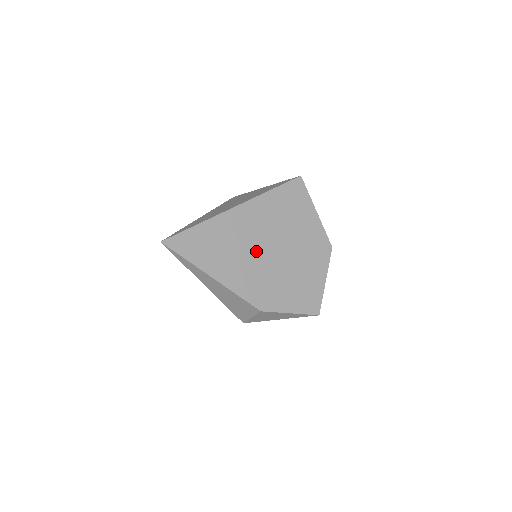
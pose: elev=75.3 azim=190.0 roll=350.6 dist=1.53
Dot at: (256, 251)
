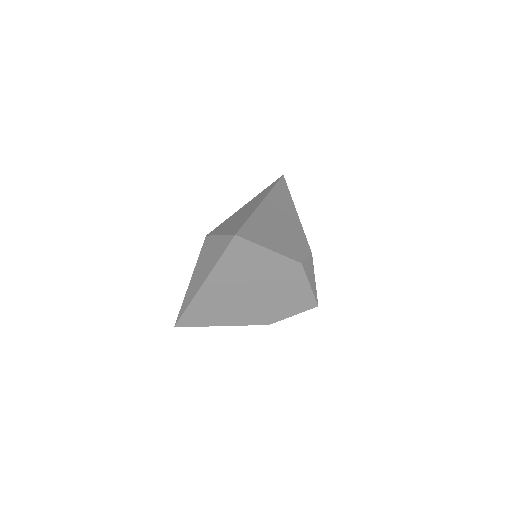
Dot at: (239, 299)
